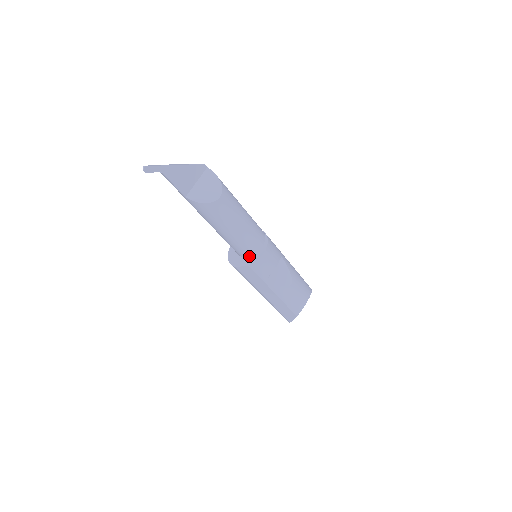
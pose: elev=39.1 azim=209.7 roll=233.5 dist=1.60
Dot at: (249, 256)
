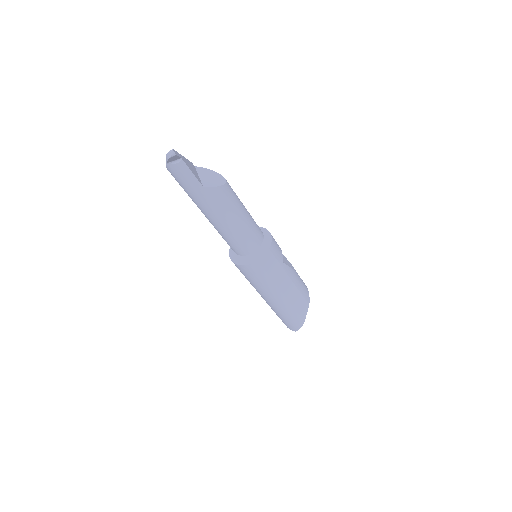
Dot at: (260, 246)
